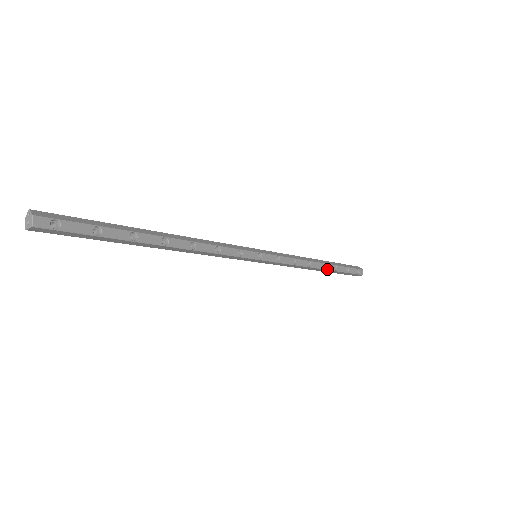
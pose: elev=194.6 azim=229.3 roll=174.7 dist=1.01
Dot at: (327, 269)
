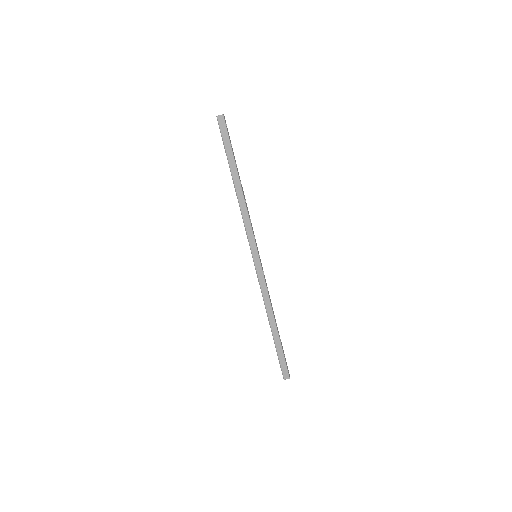
Dot at: (277, 328)
